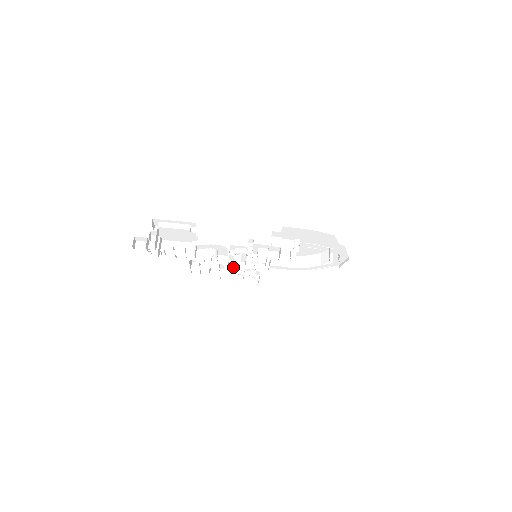
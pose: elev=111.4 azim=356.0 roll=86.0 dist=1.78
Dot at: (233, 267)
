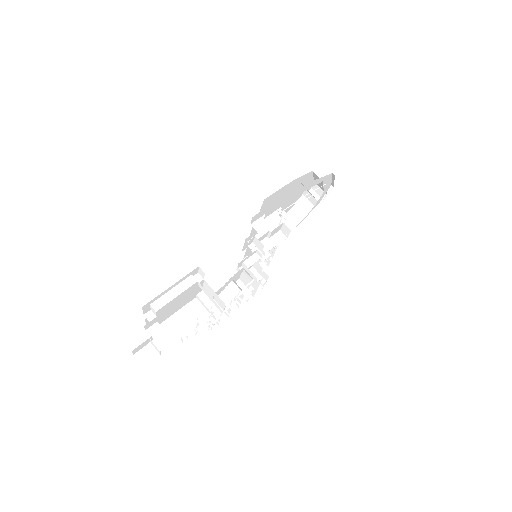
Dot at: (250, 287)
